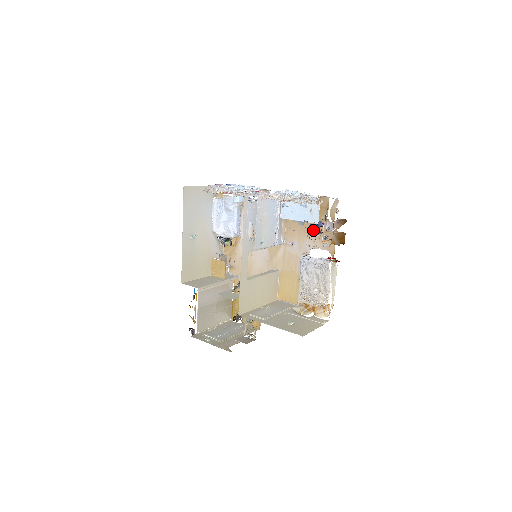
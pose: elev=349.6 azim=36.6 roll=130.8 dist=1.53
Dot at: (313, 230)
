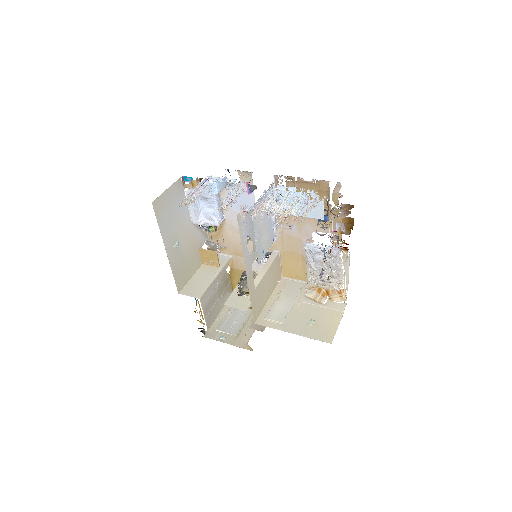
Dot at: occluded
